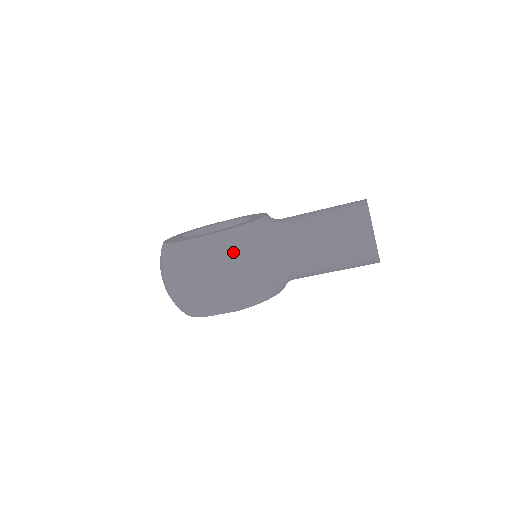
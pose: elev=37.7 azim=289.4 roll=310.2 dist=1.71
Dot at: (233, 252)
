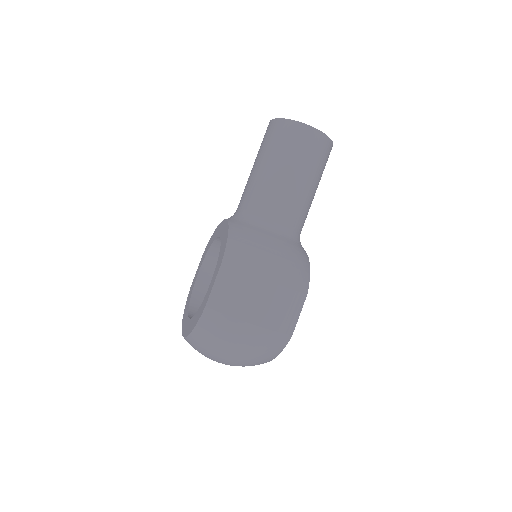
Dot at: (251, 258)
